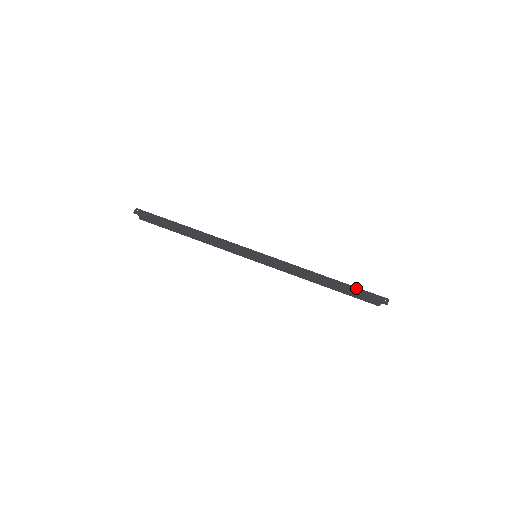
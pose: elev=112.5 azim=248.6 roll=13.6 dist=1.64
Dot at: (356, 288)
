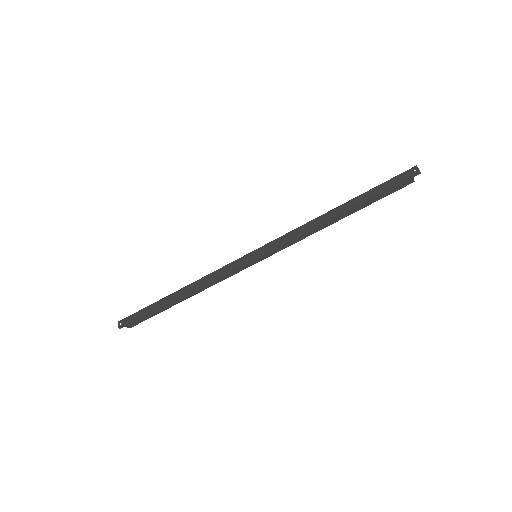
Dot at: (374, 189)
